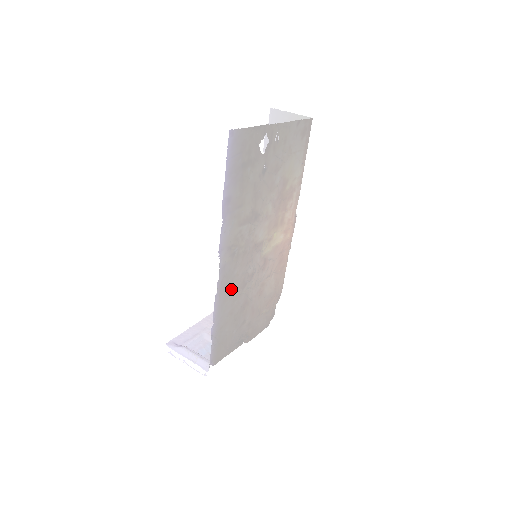
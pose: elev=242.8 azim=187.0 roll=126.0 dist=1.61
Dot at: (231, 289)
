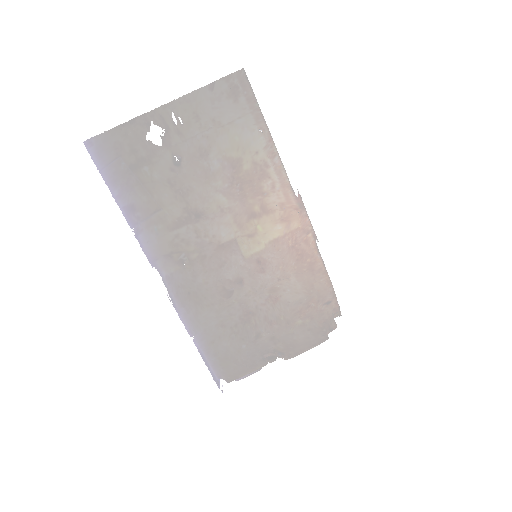
Dot at: (204, 299)
